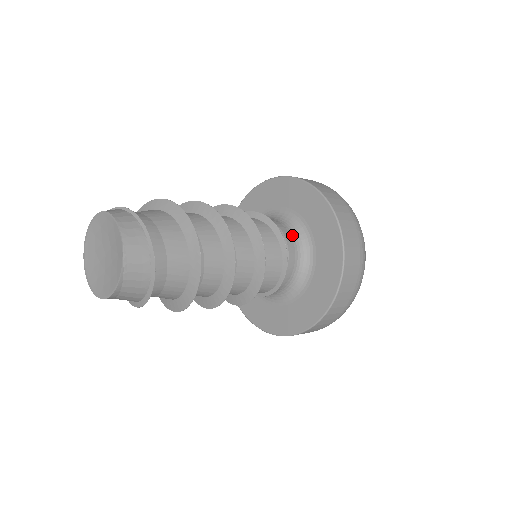
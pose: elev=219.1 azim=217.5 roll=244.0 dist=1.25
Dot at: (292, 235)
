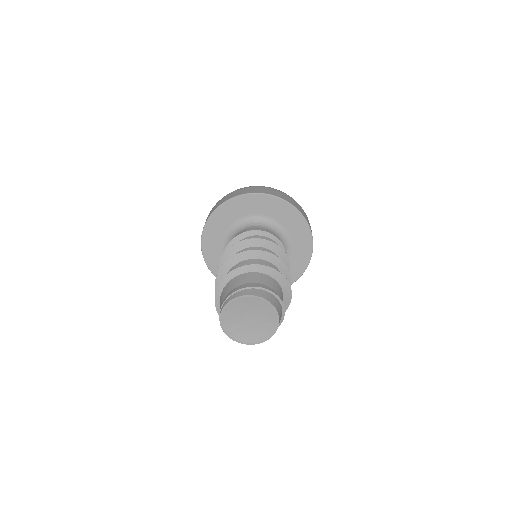
Dot at: (280, 240)
